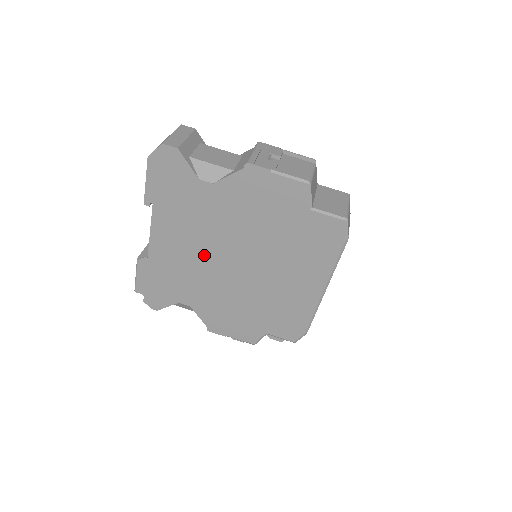
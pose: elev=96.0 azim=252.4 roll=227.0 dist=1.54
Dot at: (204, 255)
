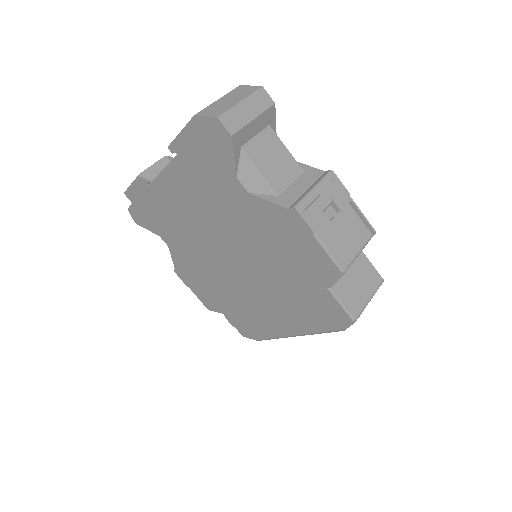
Dot at: (203, 229)
